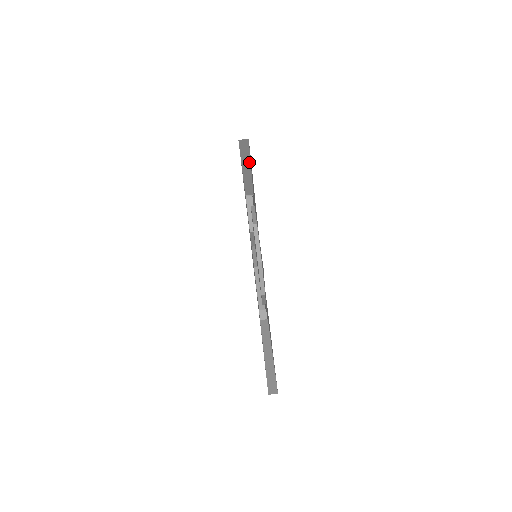
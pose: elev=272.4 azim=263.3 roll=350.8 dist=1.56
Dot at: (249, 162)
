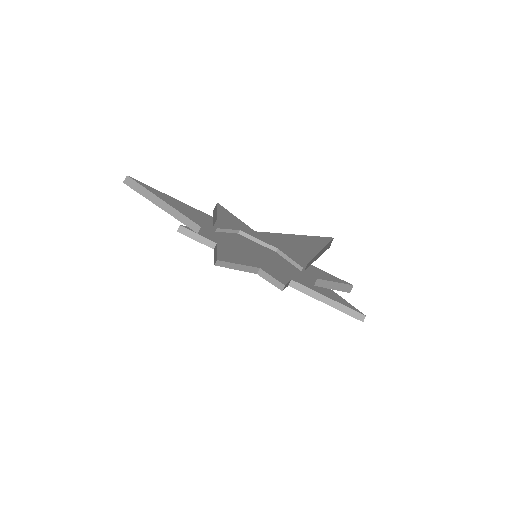
Dot at: (155, 197)
